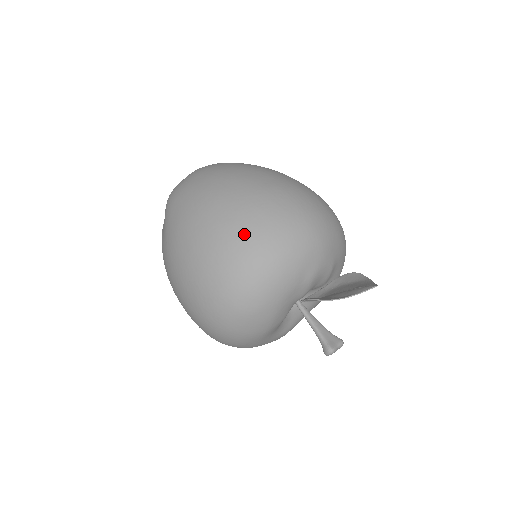
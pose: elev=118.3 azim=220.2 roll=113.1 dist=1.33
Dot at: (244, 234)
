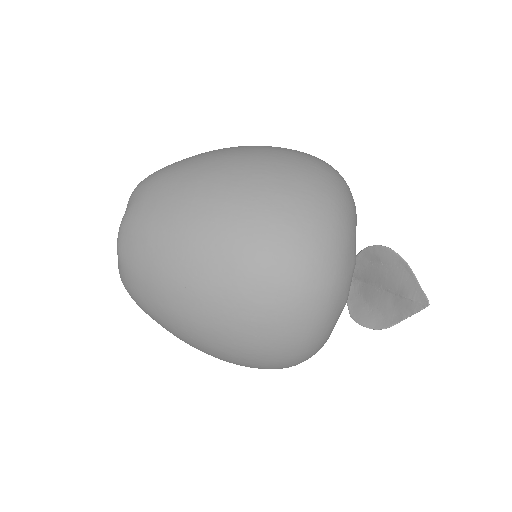
Dot at: (259, 349)
